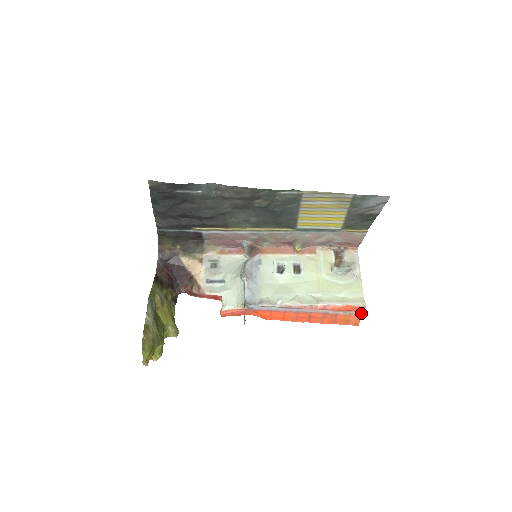
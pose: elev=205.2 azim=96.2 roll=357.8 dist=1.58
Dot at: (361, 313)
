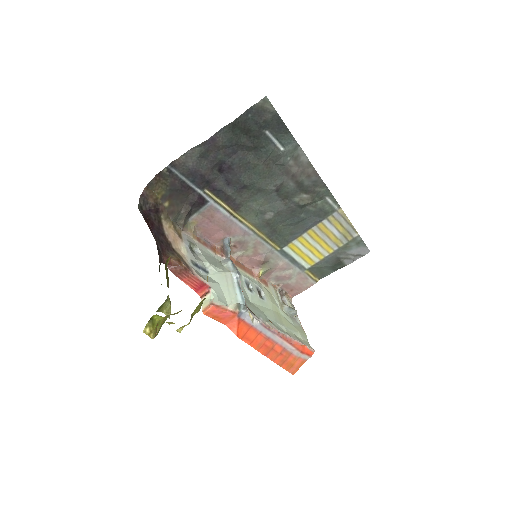
Dot at: (306, 359)
